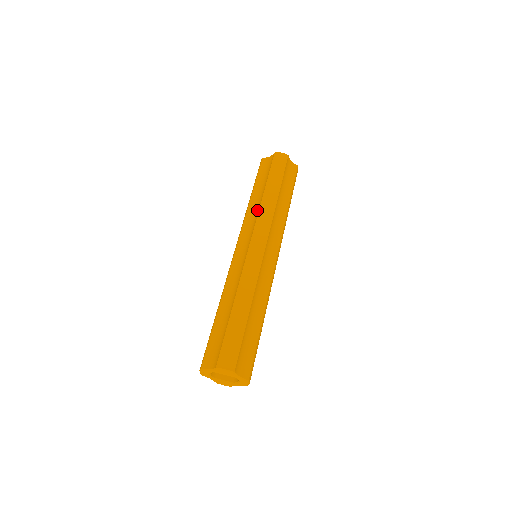
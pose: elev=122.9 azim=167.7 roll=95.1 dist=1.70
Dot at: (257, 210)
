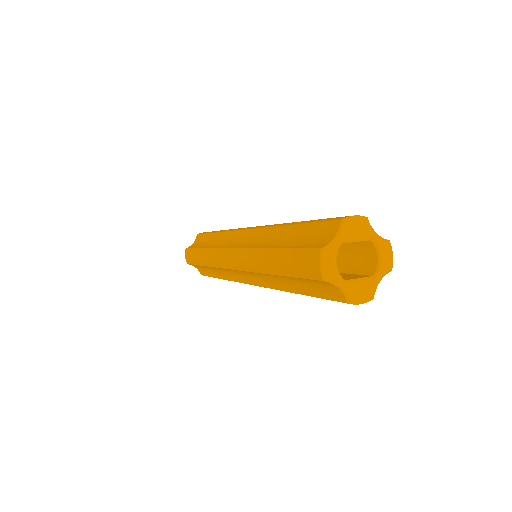
Dot at: (222, 236)
